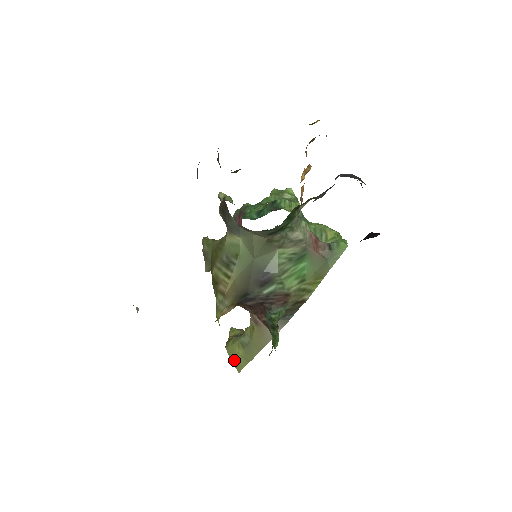
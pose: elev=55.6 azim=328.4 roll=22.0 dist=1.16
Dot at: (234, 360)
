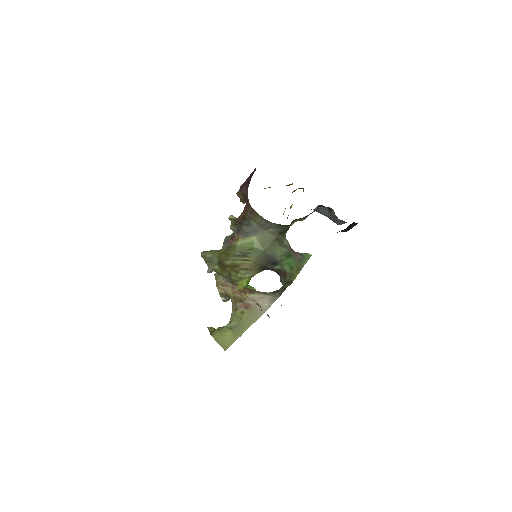
Dot at: (221, 342)
